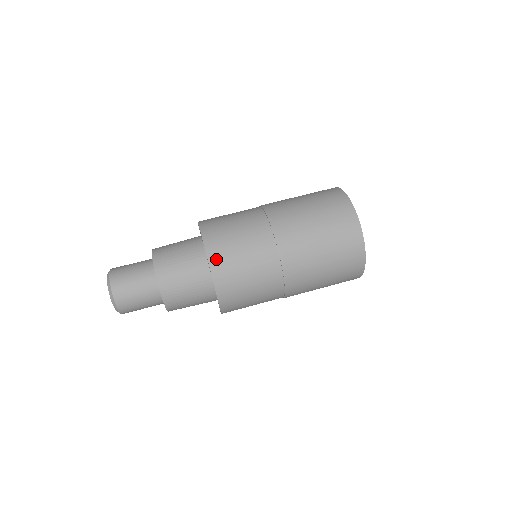
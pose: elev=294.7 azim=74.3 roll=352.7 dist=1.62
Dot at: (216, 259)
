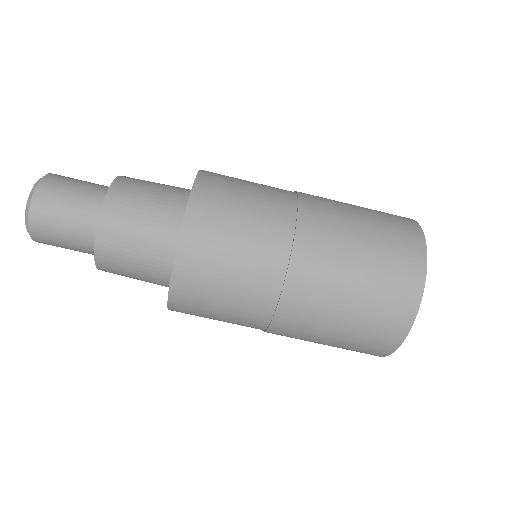
Dot at: occluded
